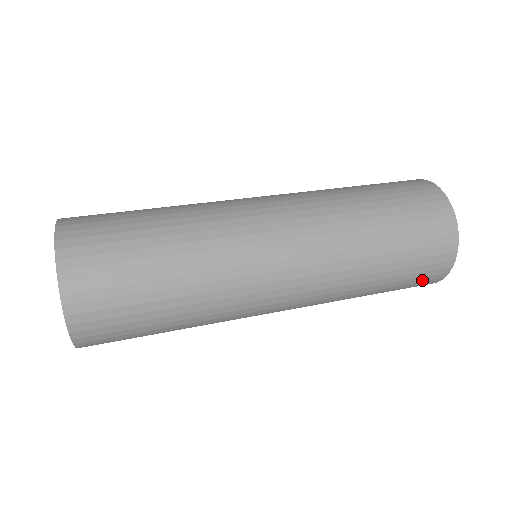
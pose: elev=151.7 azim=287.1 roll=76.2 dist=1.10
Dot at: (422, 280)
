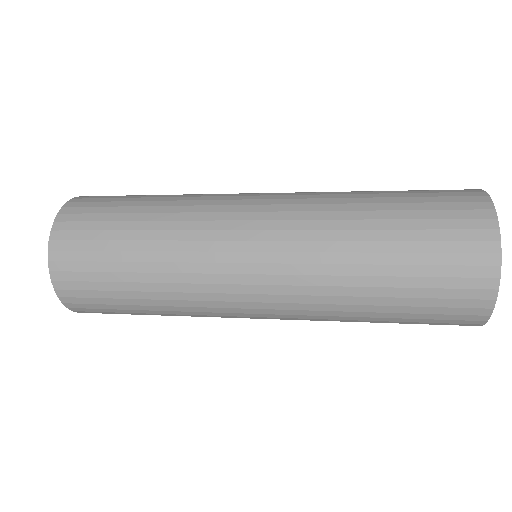
Dot at: (458, 273)
